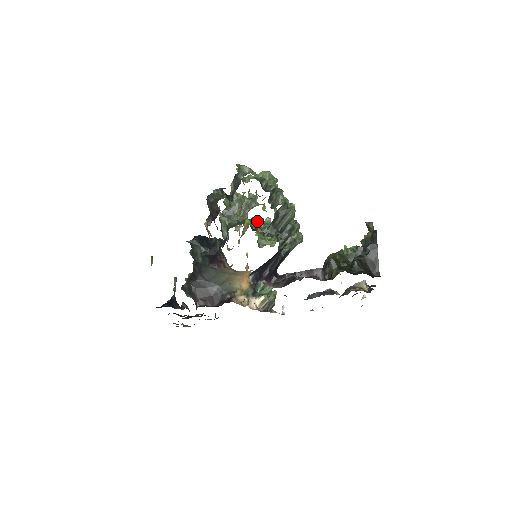
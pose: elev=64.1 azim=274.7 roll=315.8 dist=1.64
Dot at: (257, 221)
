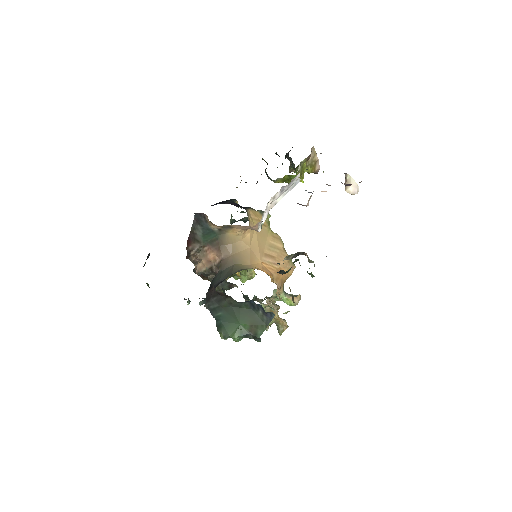
Dot at: occluded
